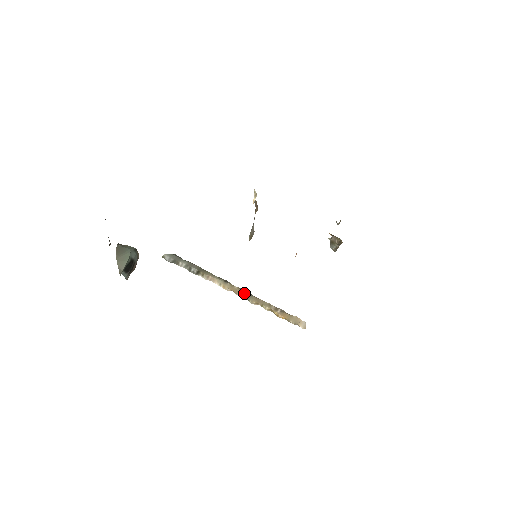
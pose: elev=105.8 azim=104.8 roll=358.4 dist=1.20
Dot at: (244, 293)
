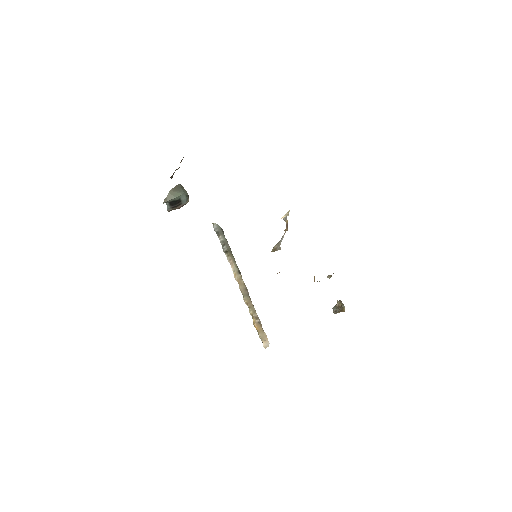
Dot at: (245, 290)
